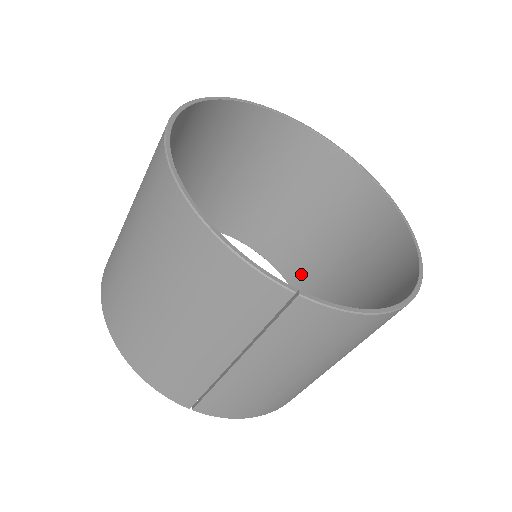
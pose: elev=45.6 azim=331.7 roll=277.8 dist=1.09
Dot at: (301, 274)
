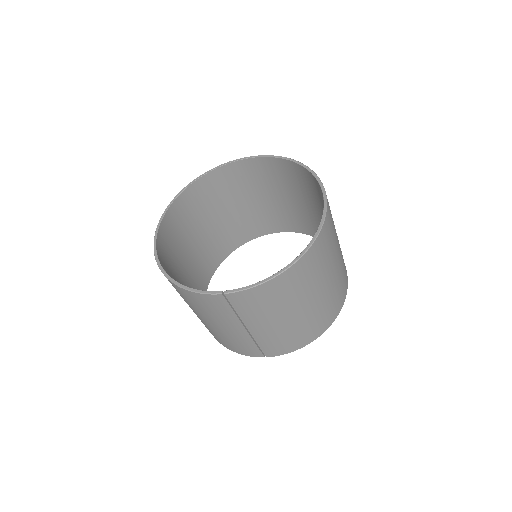
Dot at: occluded
